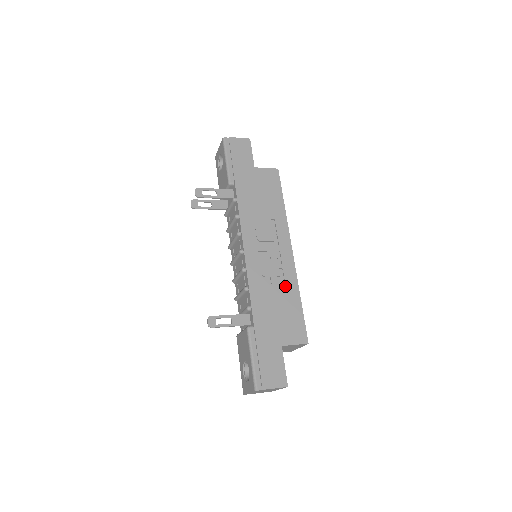
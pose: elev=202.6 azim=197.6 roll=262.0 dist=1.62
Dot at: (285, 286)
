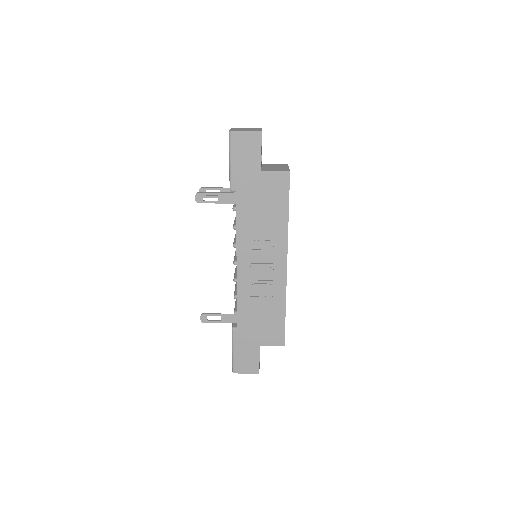
Dot at: (272, 299)
